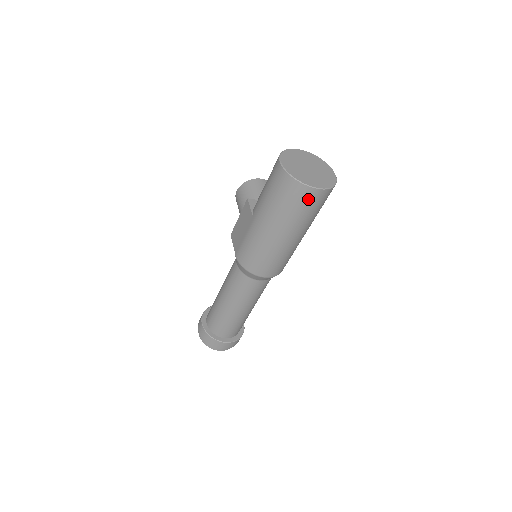
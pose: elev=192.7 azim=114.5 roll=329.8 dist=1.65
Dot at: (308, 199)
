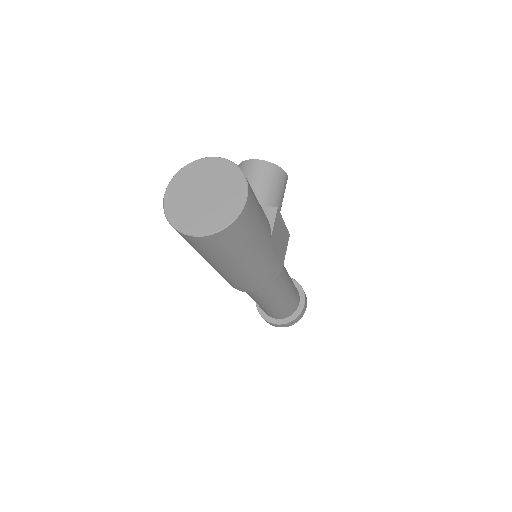
Dot at: (196, 243)
